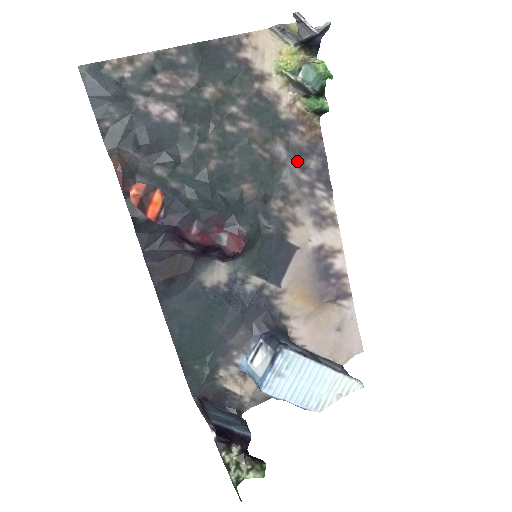
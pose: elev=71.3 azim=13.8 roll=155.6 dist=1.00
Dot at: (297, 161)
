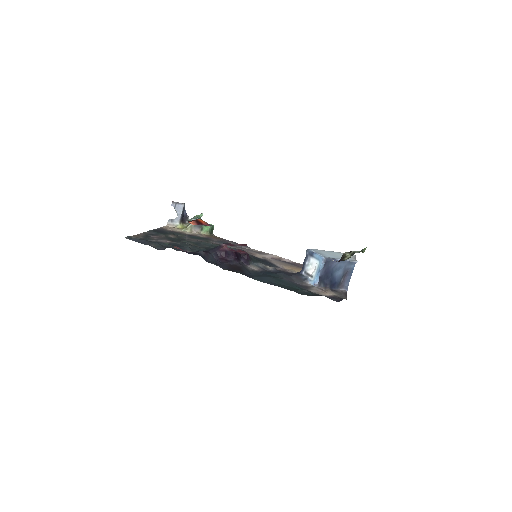
Dot at: occluded
